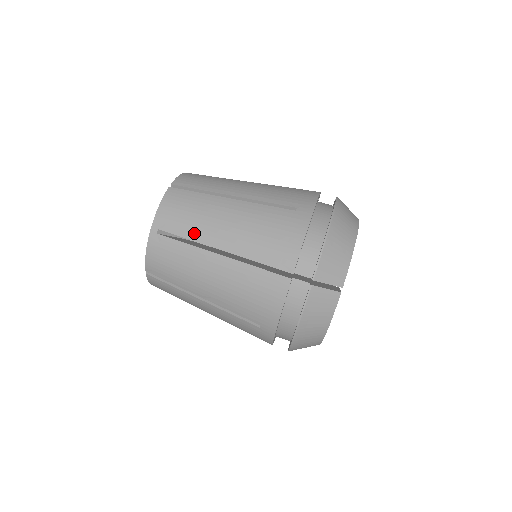
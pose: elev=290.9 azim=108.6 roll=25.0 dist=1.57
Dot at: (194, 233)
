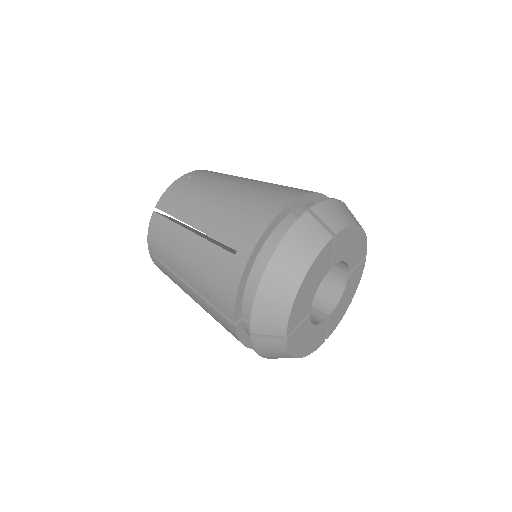
Dot at: (218, 179)
